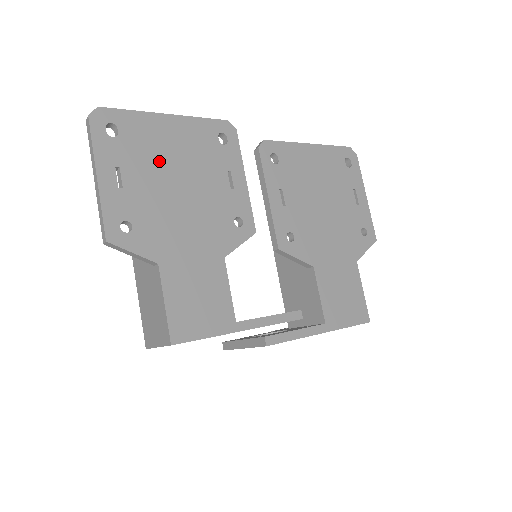
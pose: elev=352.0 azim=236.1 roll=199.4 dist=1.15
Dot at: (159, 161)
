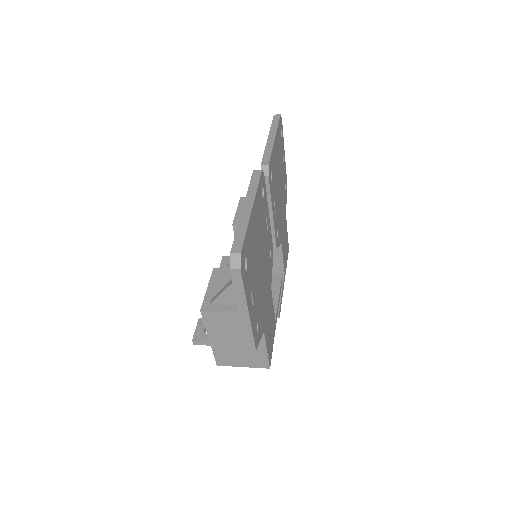
Dot at: (256, 257)
